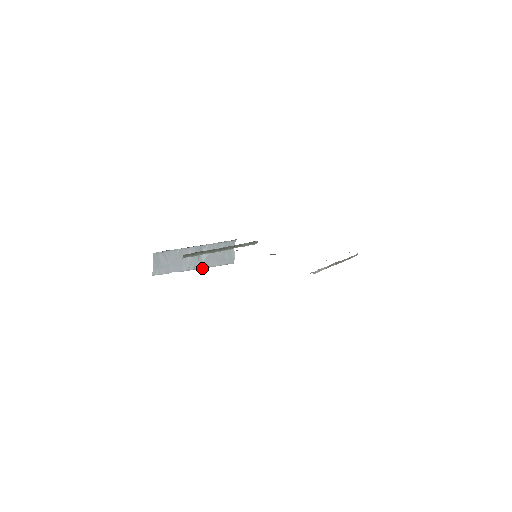
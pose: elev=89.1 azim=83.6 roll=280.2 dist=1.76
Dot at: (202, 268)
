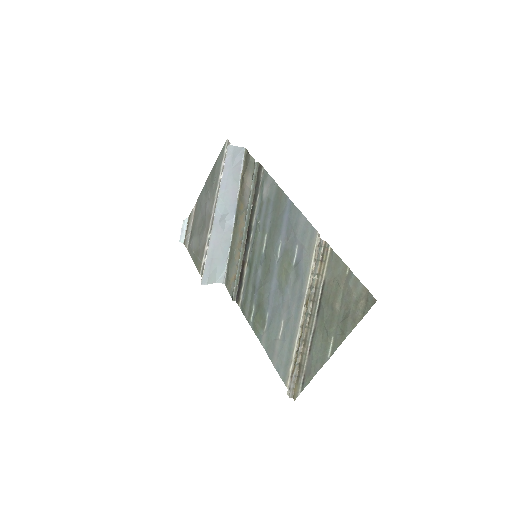
Dot at: (213, 222)
